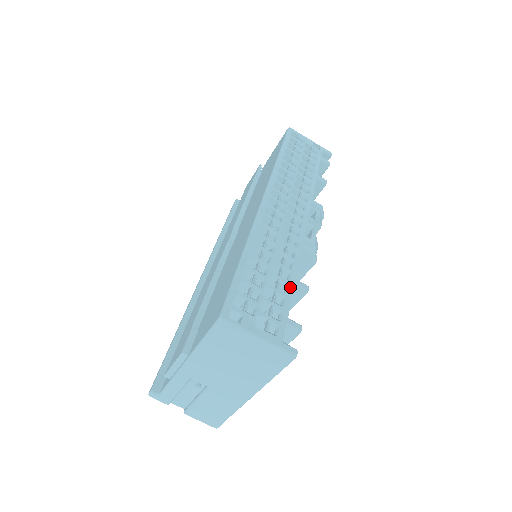
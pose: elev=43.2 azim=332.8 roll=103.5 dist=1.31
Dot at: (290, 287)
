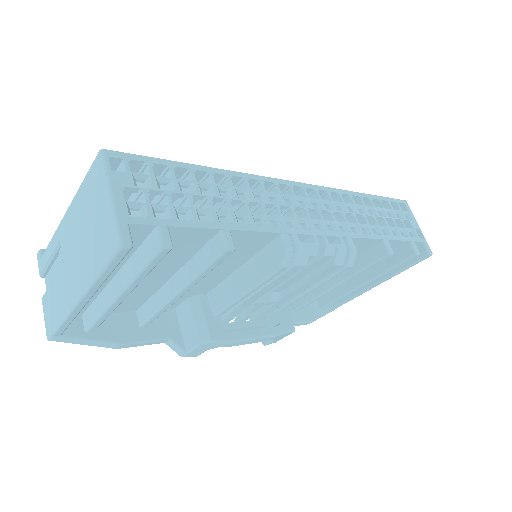
Dot at: (212, 224)
